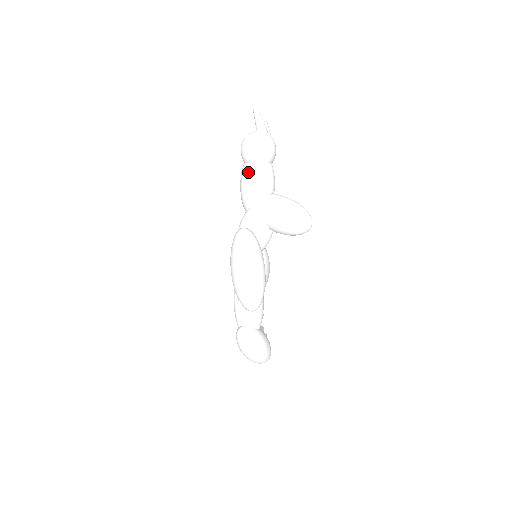
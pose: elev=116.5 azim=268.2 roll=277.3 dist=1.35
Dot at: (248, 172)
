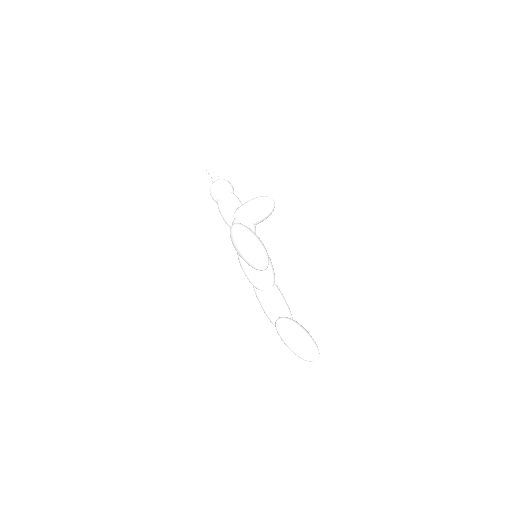
Dot at: (221, 201)
